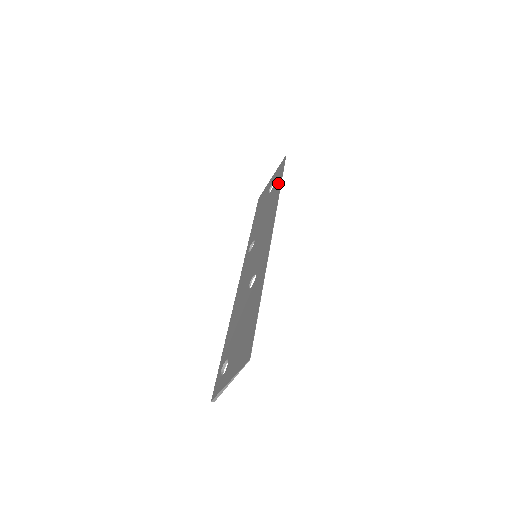
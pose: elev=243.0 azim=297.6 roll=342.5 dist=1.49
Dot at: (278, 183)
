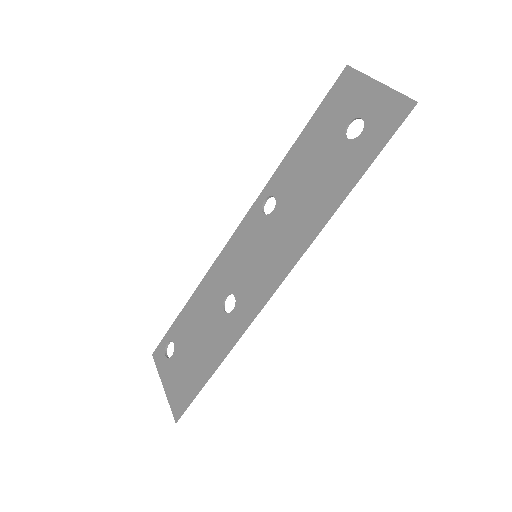
Dot at: (355, 168)
